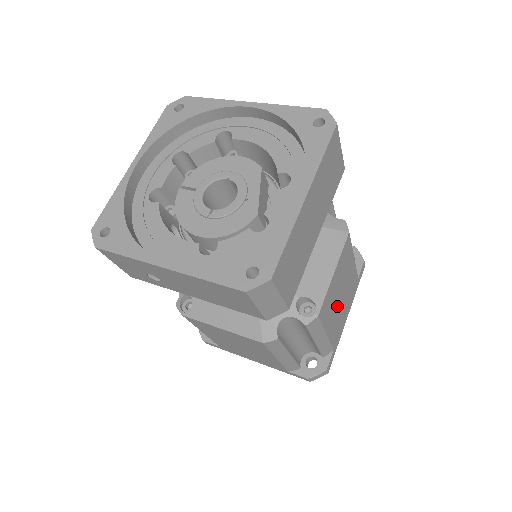
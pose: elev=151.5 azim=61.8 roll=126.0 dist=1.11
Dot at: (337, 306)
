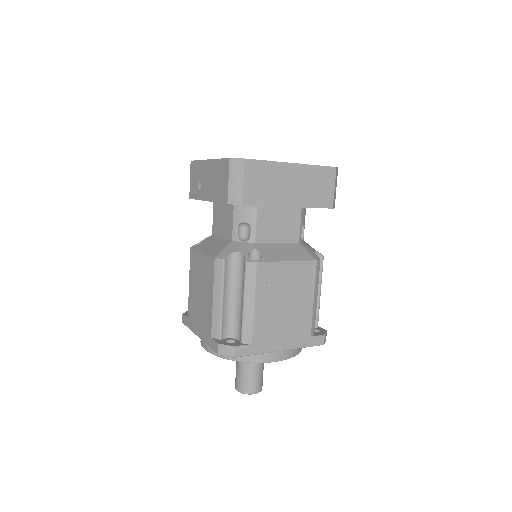
Dot at: (277, 304)
